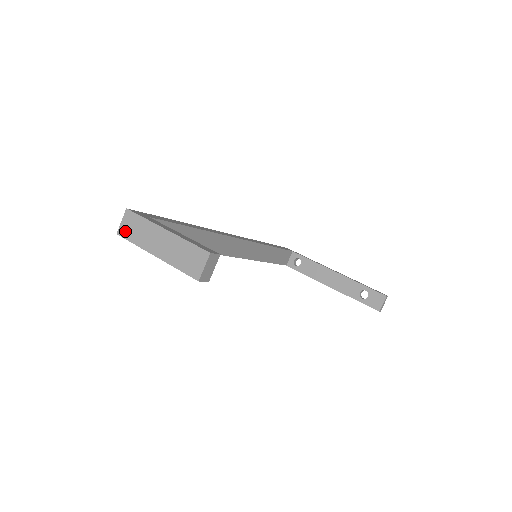
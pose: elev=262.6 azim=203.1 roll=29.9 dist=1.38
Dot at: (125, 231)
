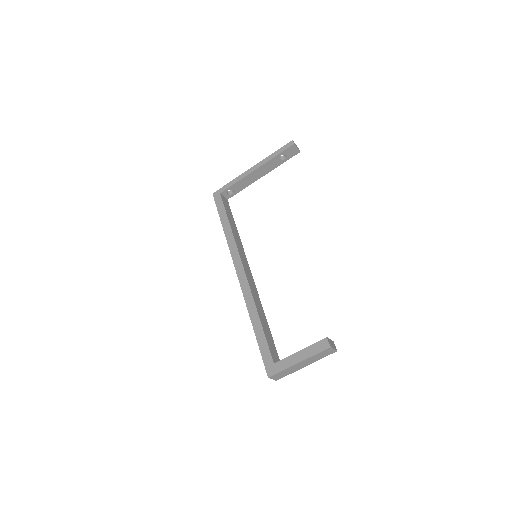
Dot at: (279, 378)
